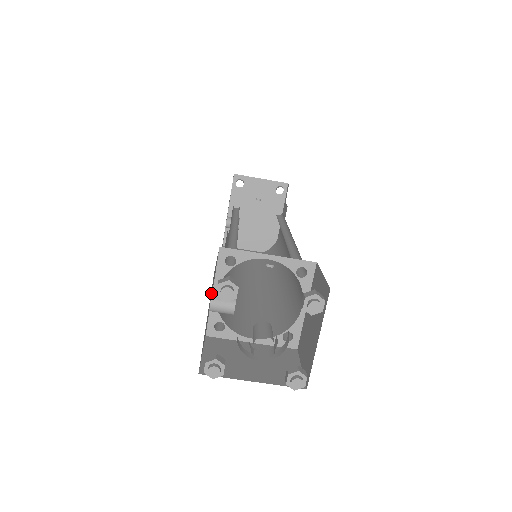
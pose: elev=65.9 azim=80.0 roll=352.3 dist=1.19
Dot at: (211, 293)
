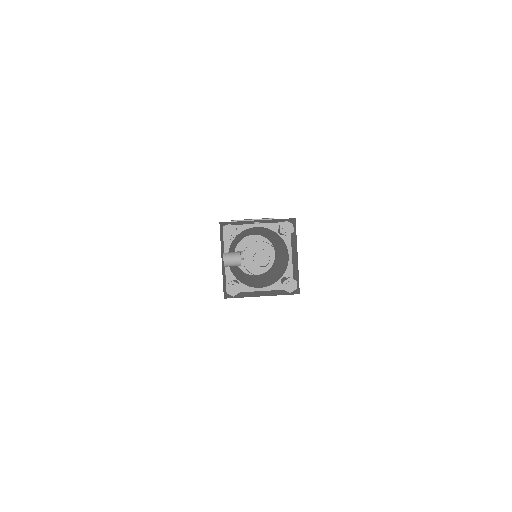
Dot at: (222, 247)
